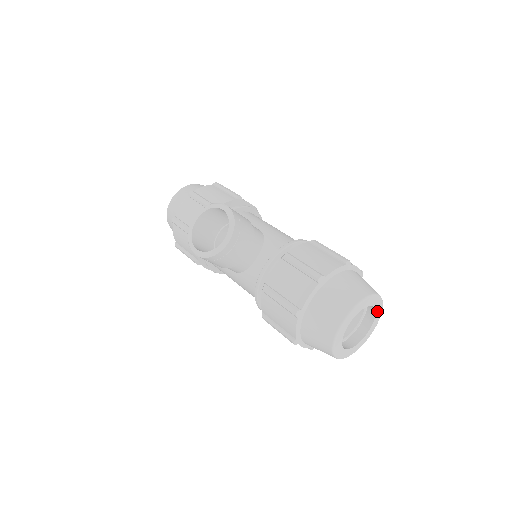
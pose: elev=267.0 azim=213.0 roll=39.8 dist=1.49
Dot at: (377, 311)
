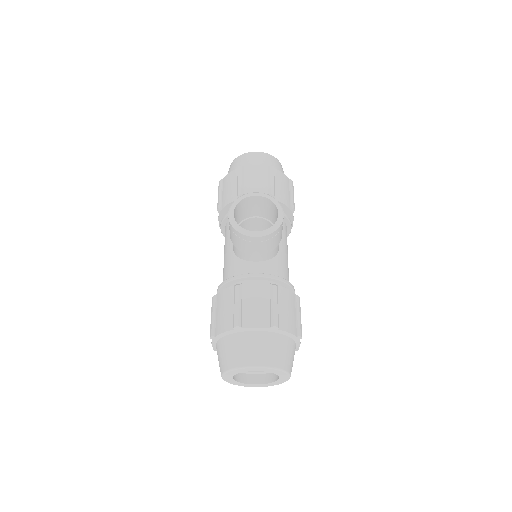
Dot at: (277, 382)
